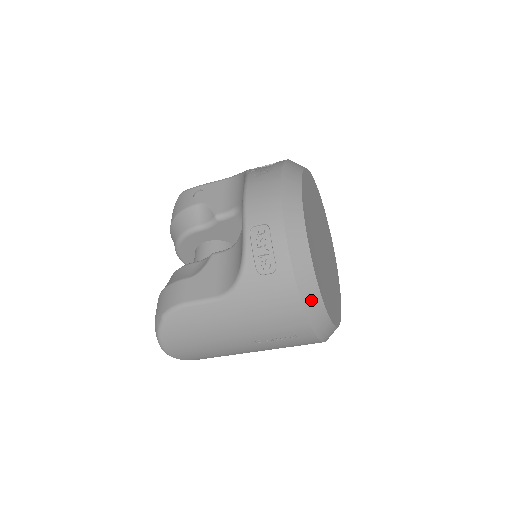
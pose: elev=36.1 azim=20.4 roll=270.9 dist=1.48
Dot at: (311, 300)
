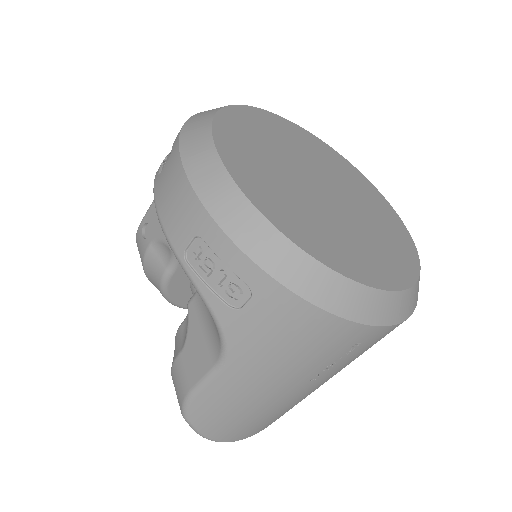
Dot at: (334, 294)
